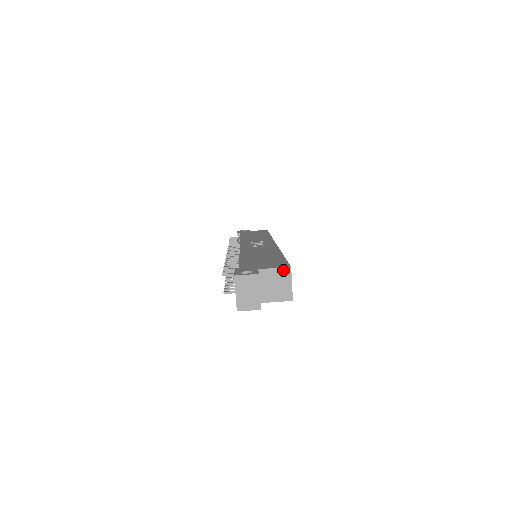
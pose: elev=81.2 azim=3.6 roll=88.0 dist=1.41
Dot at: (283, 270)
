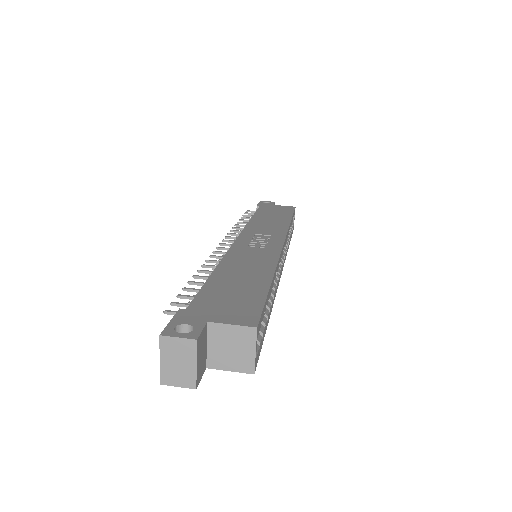
Dot at: (244, 330)
